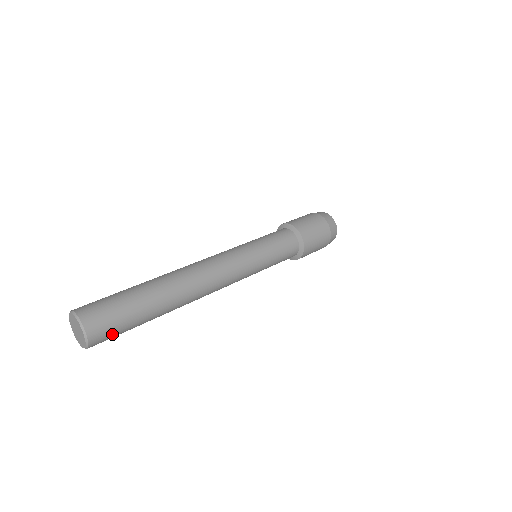
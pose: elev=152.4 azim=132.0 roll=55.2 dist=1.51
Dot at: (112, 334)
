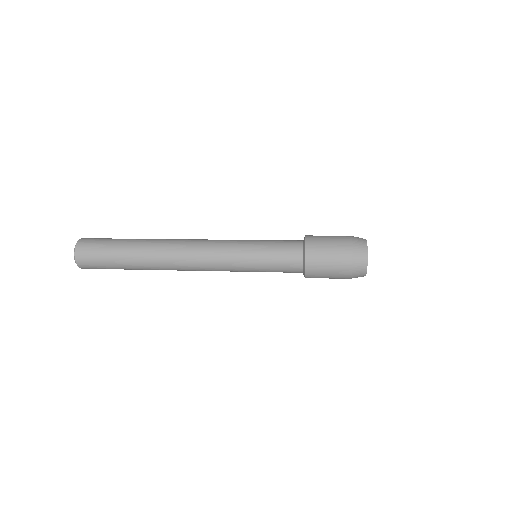
Dot at: (96, 266)
